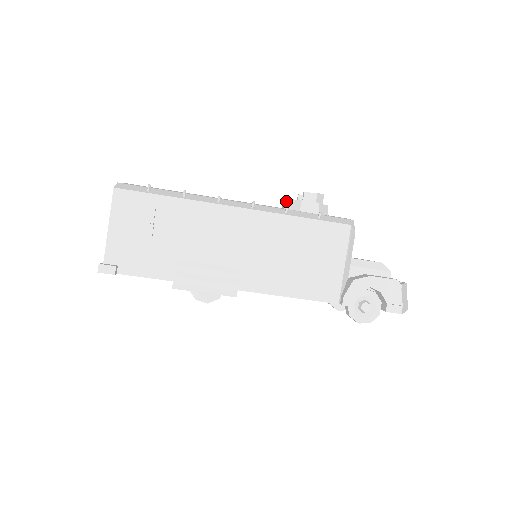
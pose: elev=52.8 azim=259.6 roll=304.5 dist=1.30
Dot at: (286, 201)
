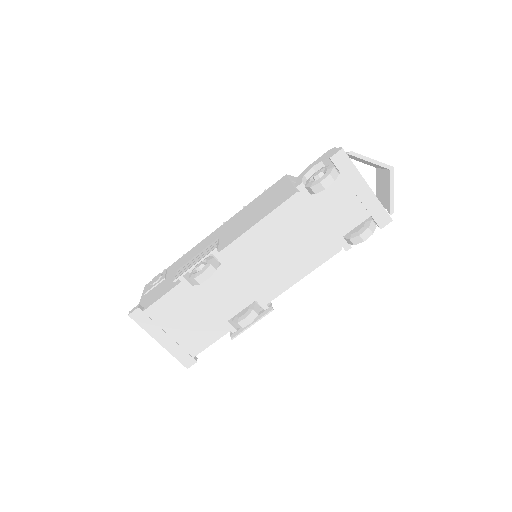
Dot at: occluded
